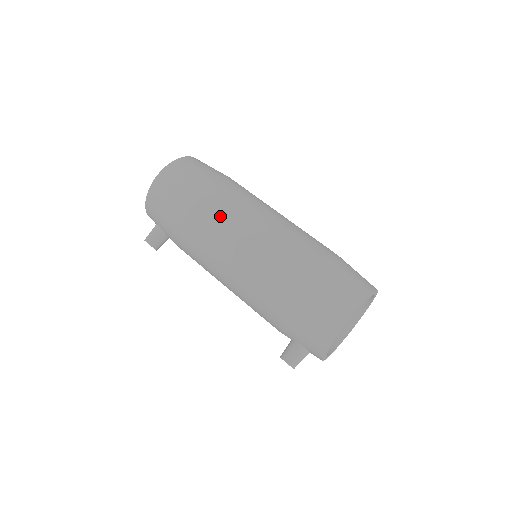
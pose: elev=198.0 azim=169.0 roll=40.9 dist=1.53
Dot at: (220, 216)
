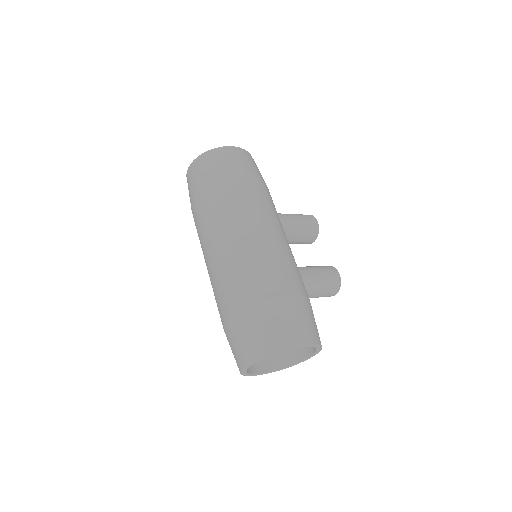
Dot at: (202, 229)
